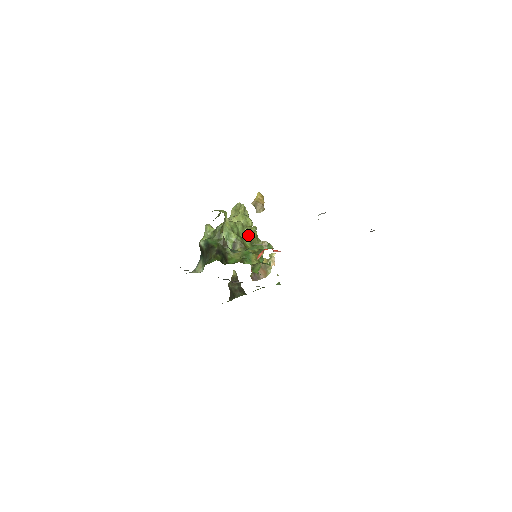
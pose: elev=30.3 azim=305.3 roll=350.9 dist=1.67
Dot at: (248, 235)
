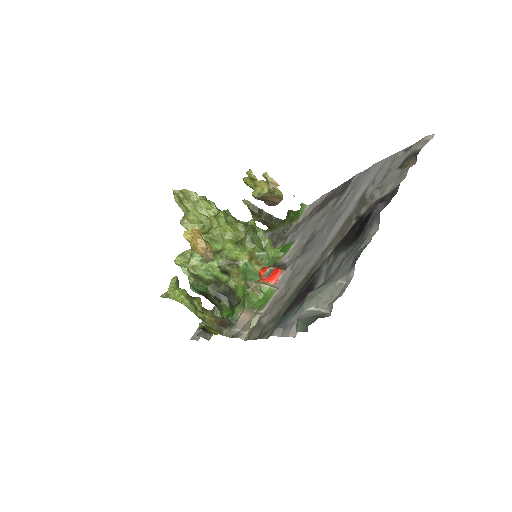
Dot at: (224, 241)
